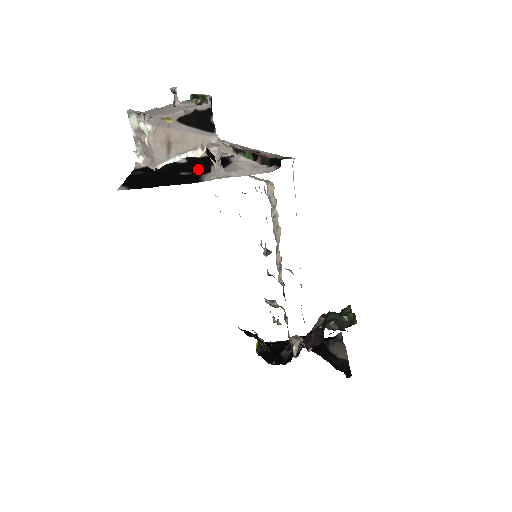
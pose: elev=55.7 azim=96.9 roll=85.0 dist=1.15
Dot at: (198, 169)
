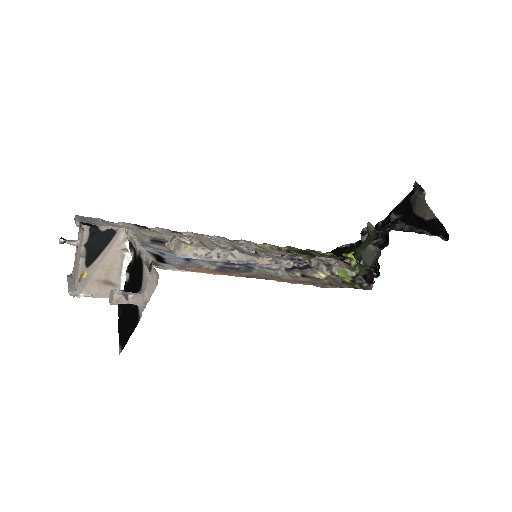
Dot at: (135, 289)
